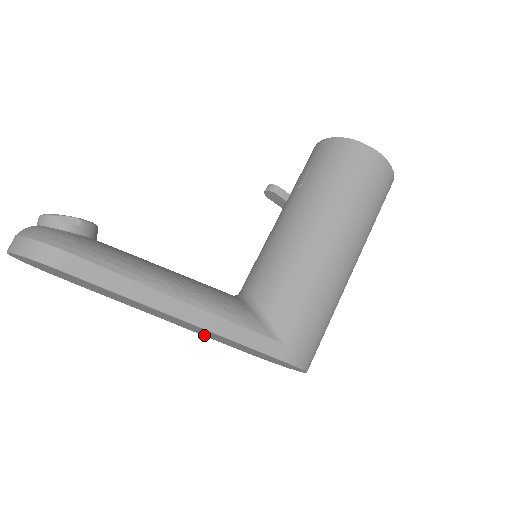
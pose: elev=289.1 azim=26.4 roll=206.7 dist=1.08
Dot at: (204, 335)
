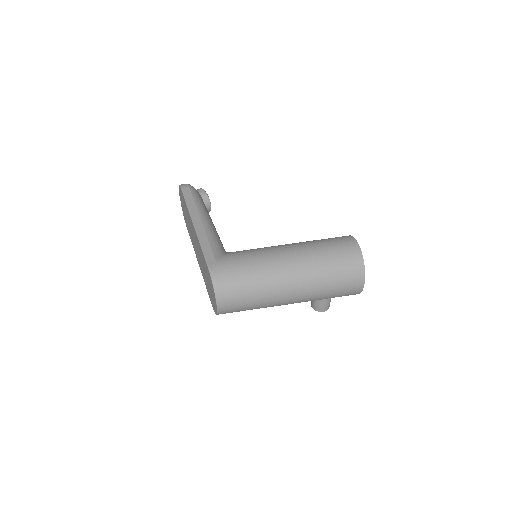
Dot at: occluded
